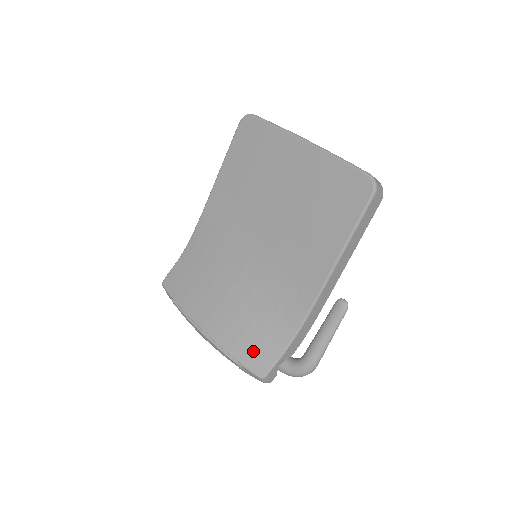
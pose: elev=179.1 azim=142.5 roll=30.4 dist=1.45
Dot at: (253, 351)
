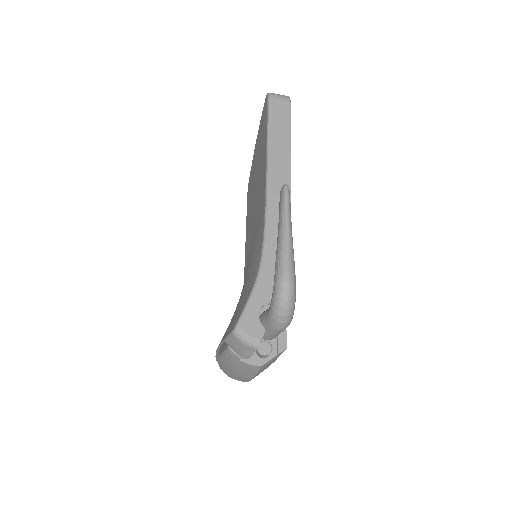
Dot at: occluded
